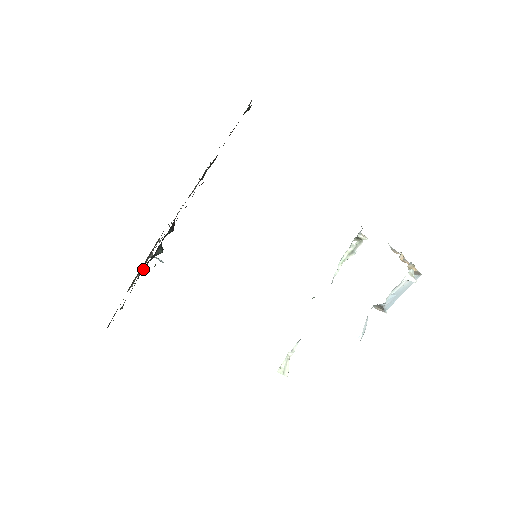
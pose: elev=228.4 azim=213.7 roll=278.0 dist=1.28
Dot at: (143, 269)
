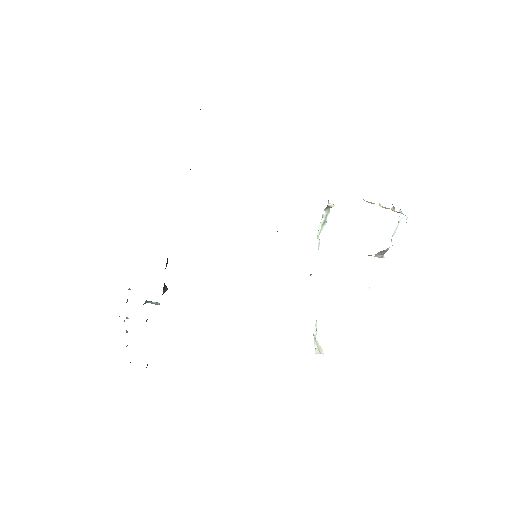
Dot at: occluded
